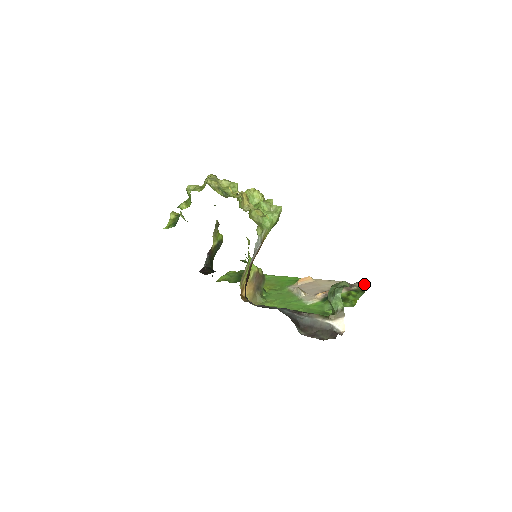
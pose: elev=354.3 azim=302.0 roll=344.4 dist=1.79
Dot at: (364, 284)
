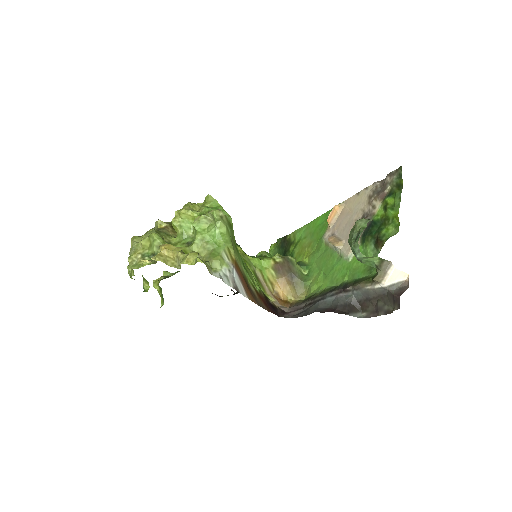
Dot at: (396, 172)
